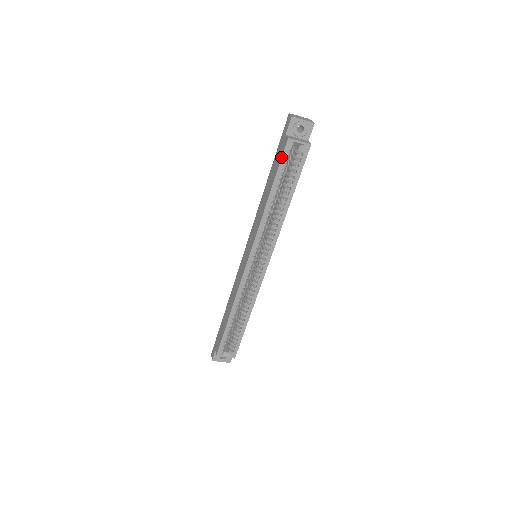
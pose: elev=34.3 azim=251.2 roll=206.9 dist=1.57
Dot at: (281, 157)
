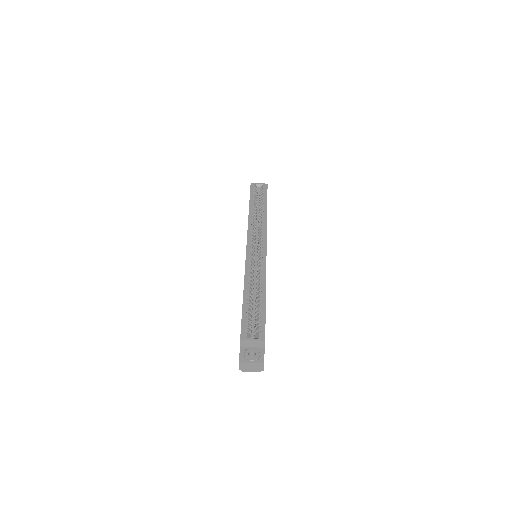
Dot at: (250, 191)
